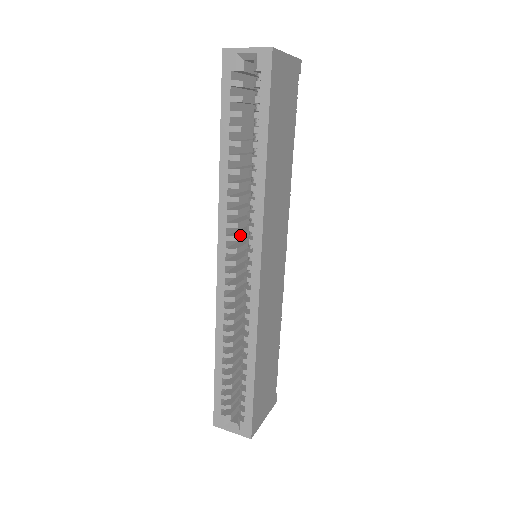
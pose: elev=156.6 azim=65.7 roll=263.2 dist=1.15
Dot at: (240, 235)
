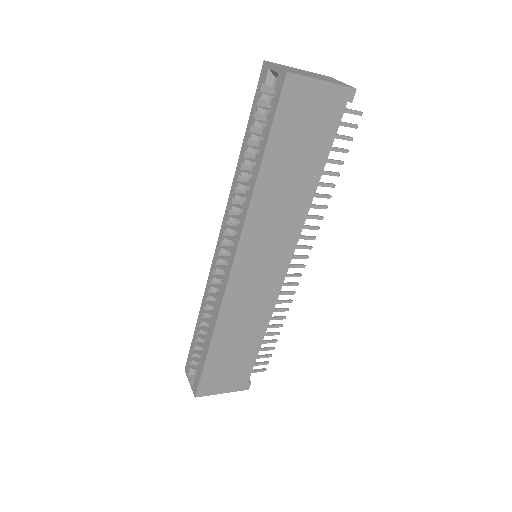
Dot at: occluded
